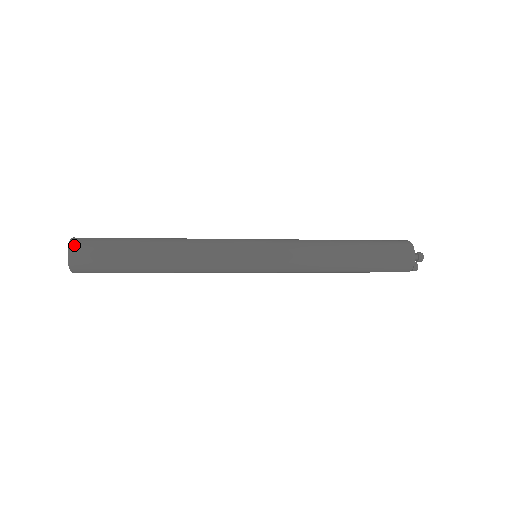
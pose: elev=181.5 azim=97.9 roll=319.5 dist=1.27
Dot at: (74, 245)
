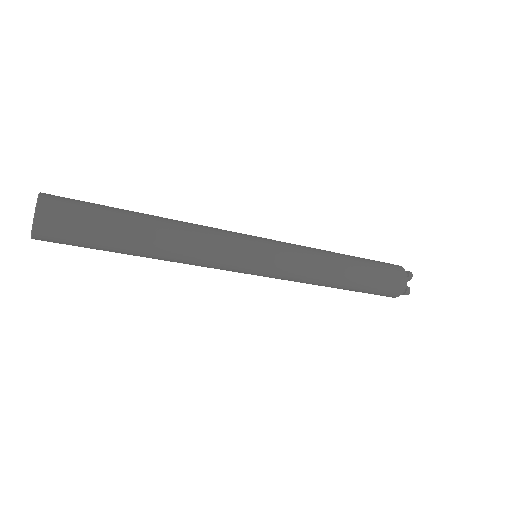
Dot at: (47, 194)
